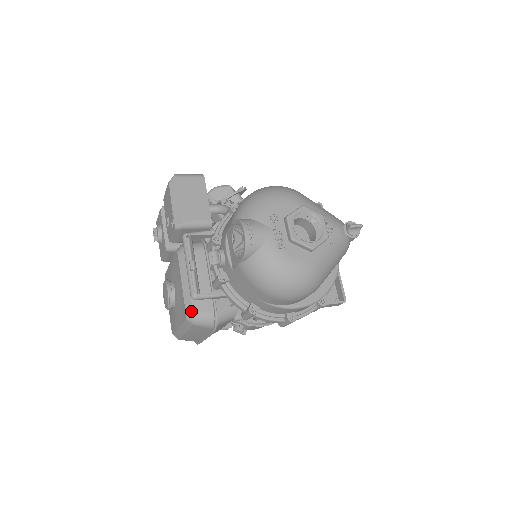
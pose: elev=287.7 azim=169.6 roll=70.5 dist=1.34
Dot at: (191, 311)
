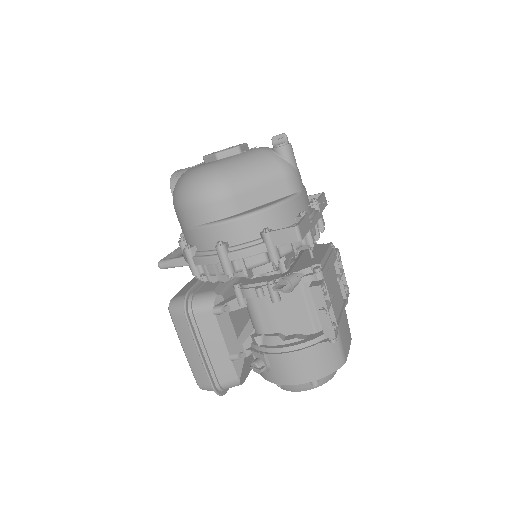
Dot at: (172, 299)
